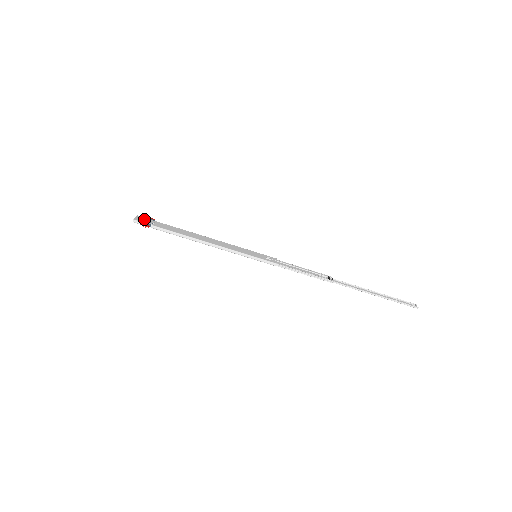
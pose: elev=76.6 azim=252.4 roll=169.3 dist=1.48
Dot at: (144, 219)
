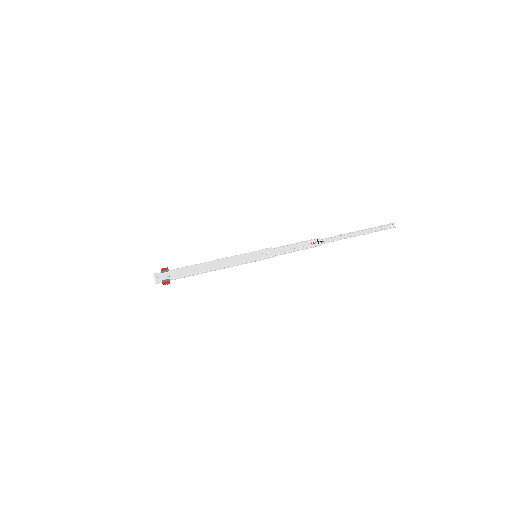
Dot at: (161, 275)
